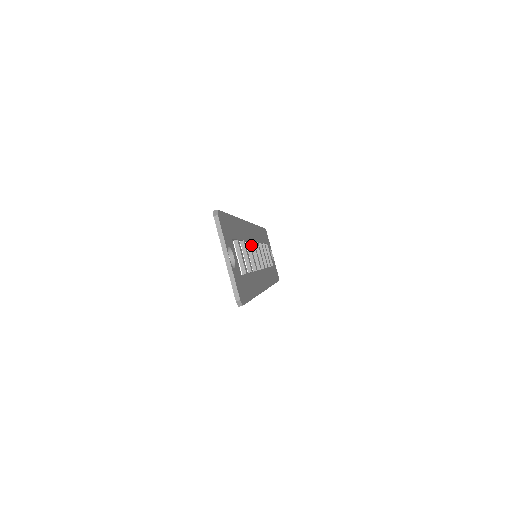
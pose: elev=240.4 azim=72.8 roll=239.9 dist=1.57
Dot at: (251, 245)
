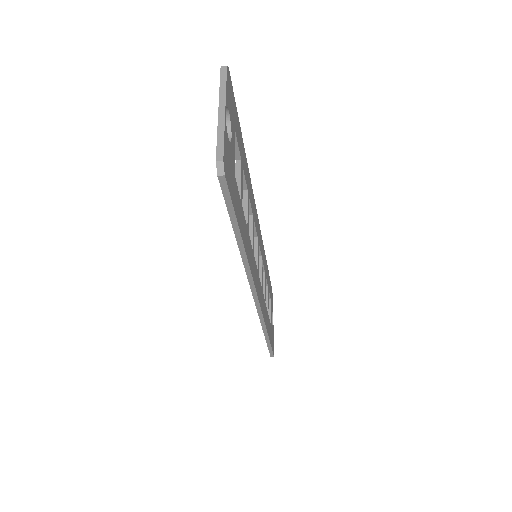
Dot at: occluded
